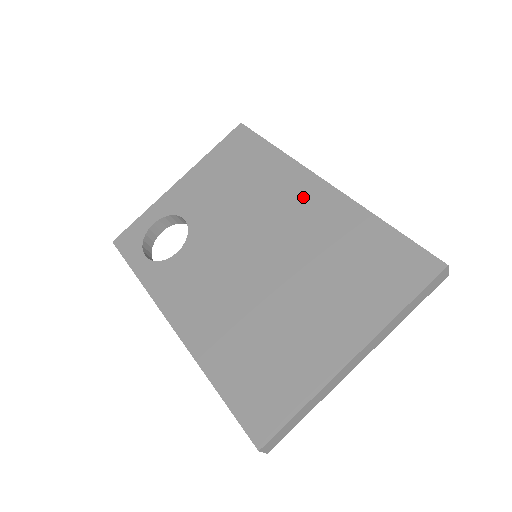
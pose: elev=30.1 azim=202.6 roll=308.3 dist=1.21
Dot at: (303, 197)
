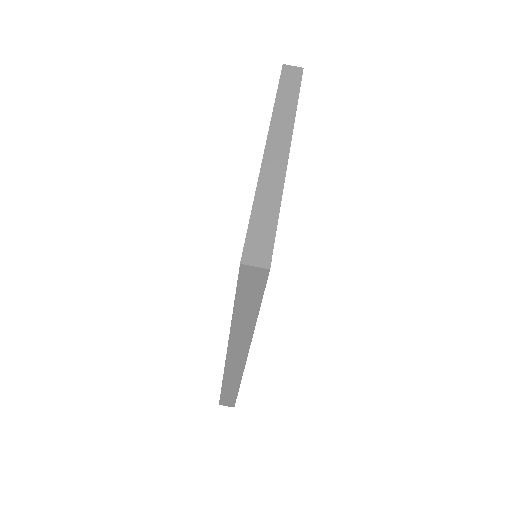
Dot at: occluded
